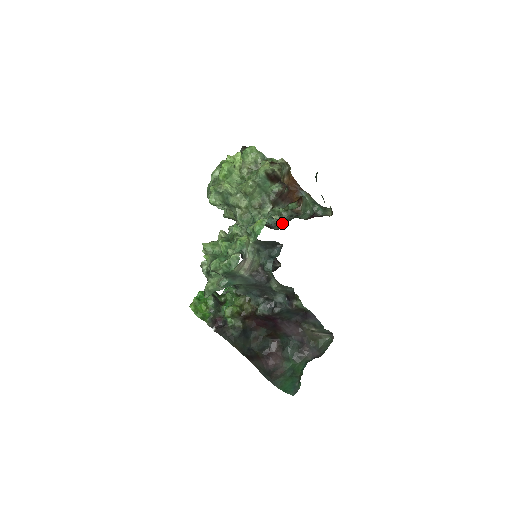
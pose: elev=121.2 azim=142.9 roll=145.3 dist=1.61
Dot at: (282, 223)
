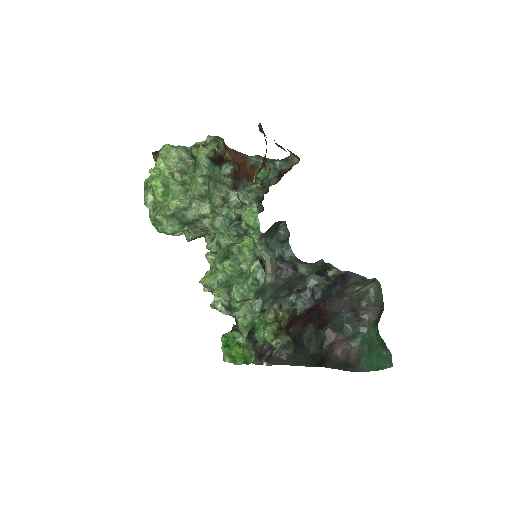
Dot at: occluded
